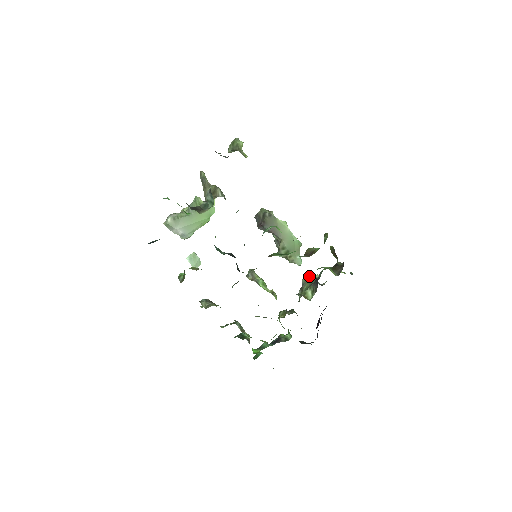
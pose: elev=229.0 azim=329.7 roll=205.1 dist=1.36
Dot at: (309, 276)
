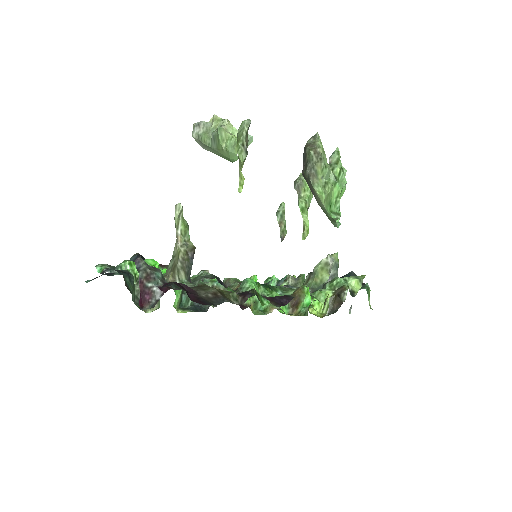
Dot at: (322, 269)
